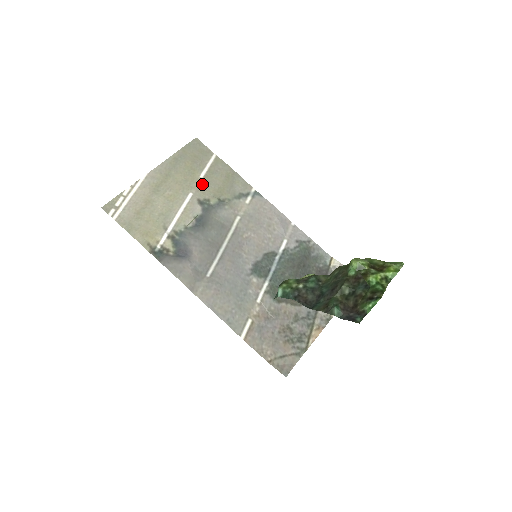
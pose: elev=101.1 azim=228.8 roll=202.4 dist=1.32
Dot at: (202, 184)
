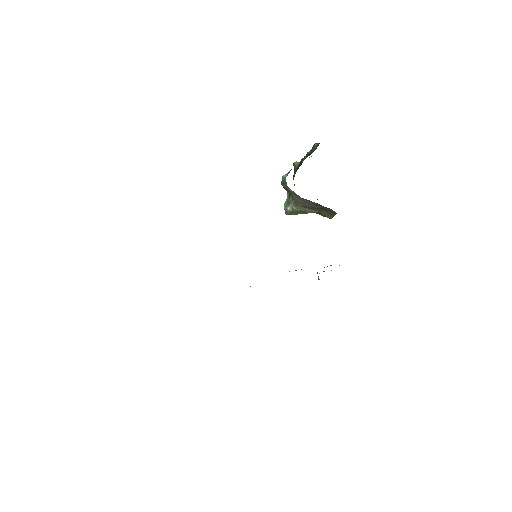
Dot at: occluded
